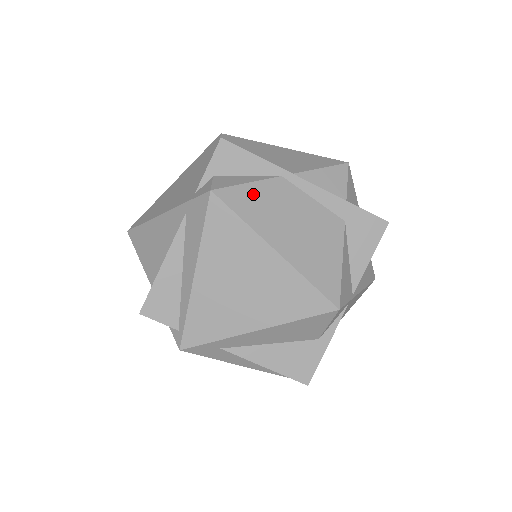
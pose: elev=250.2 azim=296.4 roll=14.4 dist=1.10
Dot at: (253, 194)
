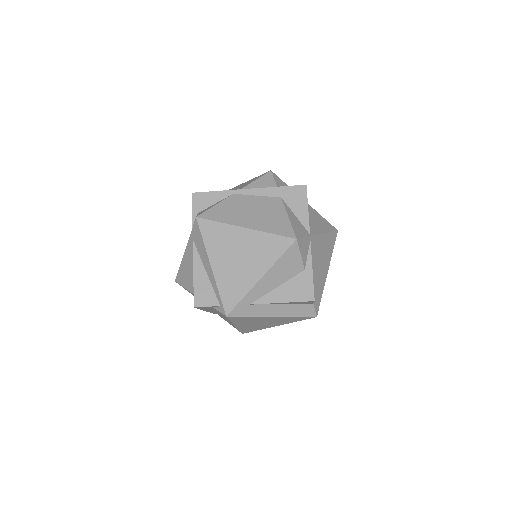
Dot at: (220, 209)
